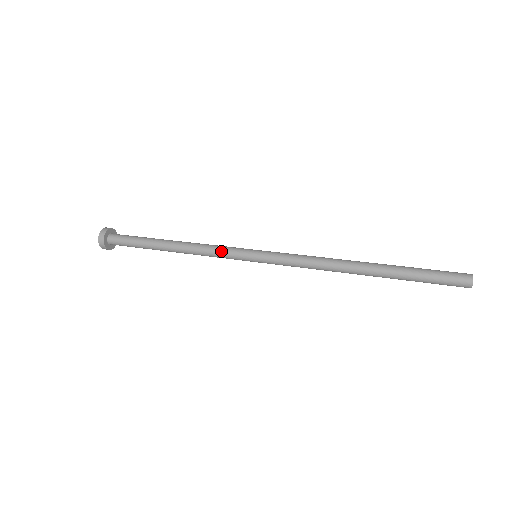
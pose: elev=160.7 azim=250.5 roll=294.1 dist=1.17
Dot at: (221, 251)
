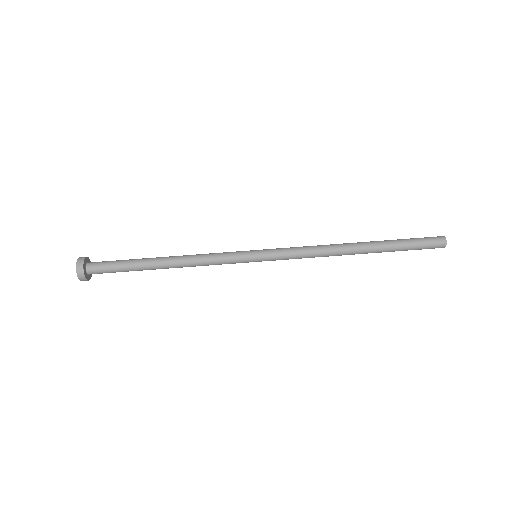
Dot at: occluded
